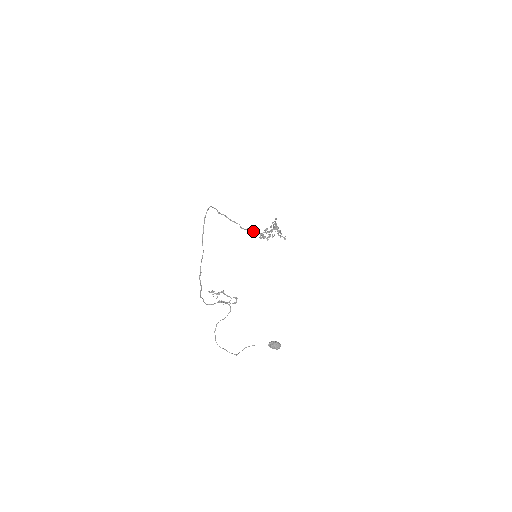
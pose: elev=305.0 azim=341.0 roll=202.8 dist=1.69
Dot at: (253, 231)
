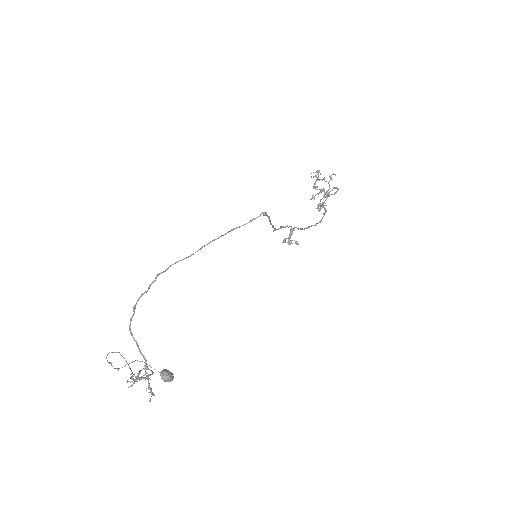
Dot at: (286, 226)
